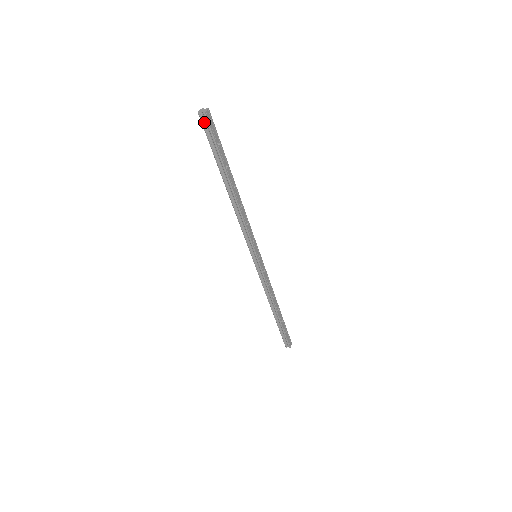
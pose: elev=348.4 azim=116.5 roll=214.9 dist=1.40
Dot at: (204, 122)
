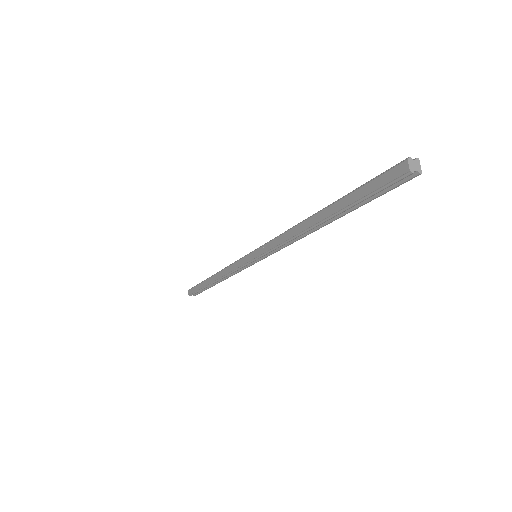
Dot at: (401, 178)
